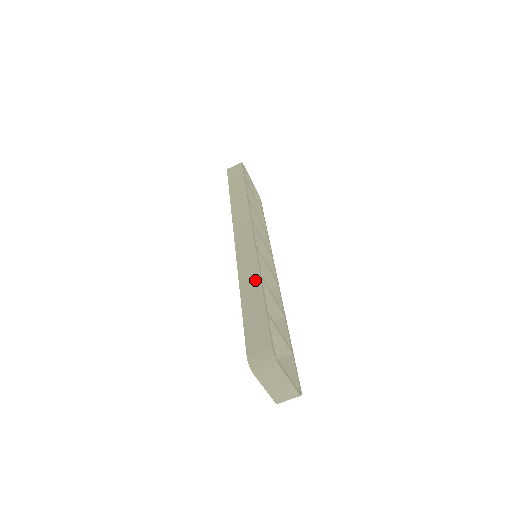
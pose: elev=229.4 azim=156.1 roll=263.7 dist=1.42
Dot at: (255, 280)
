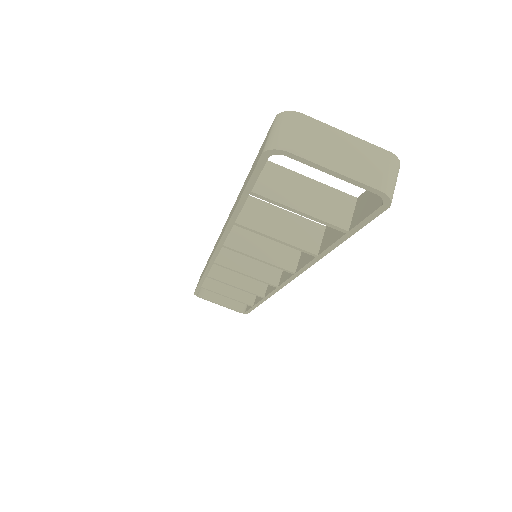
Dot at: (238, 196)
